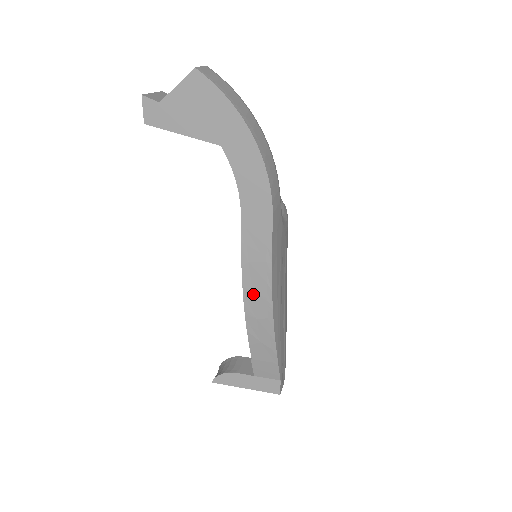
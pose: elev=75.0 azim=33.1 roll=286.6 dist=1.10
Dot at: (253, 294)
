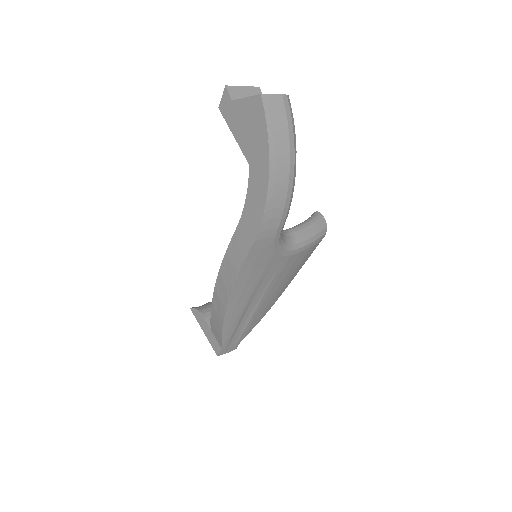
Dot at: (222, 281)
